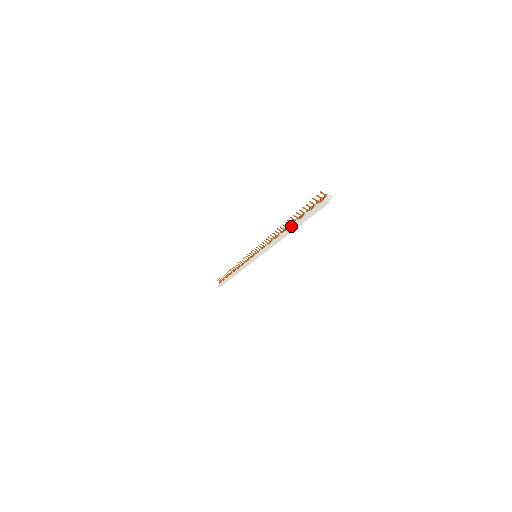
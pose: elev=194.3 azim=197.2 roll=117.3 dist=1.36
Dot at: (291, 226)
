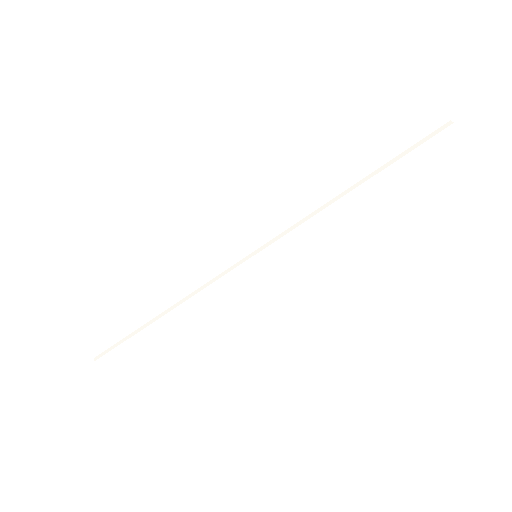
Dot at: (374, 172)
